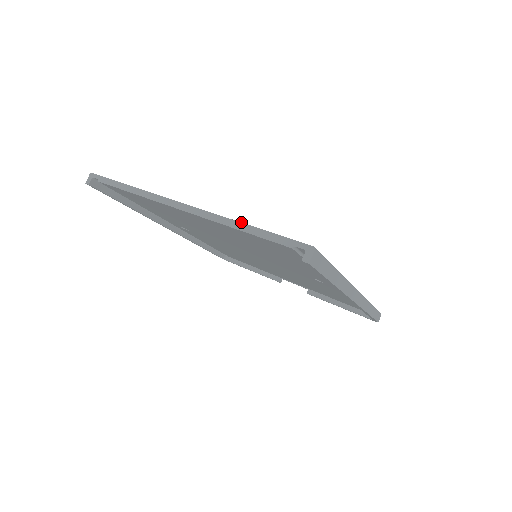
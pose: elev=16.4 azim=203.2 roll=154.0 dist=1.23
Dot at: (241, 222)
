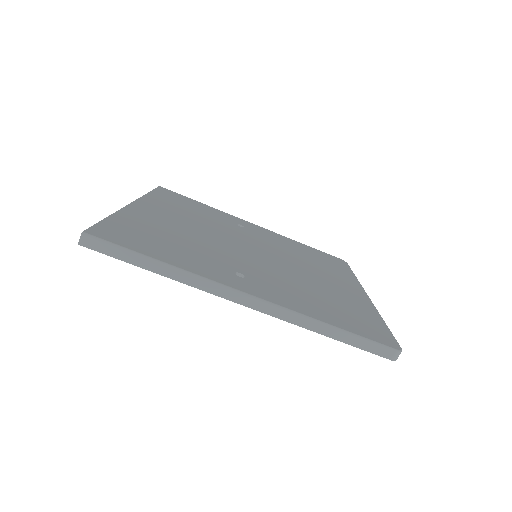
Dot at: (110, 215)
